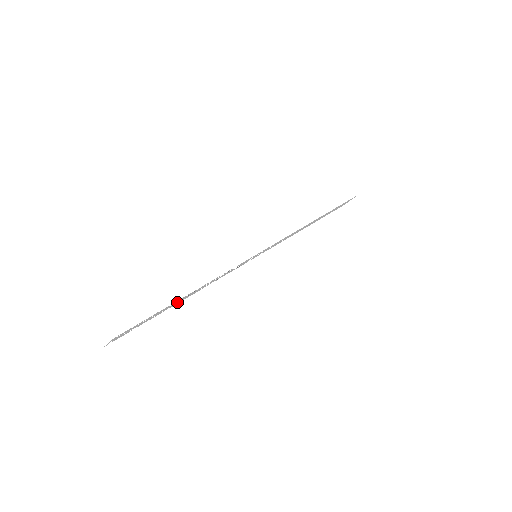
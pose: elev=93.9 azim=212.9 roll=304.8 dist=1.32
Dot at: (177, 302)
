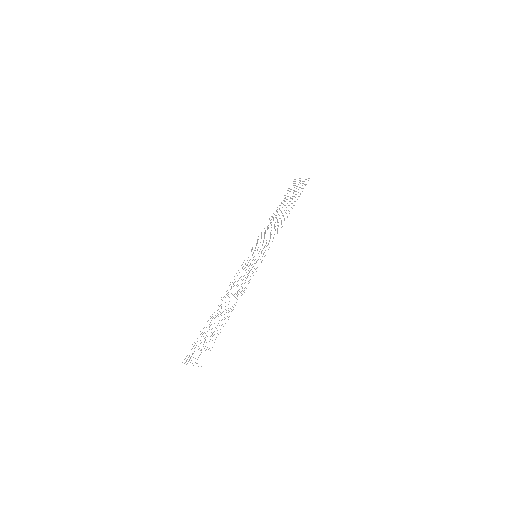
Dot at: (218, 314)
